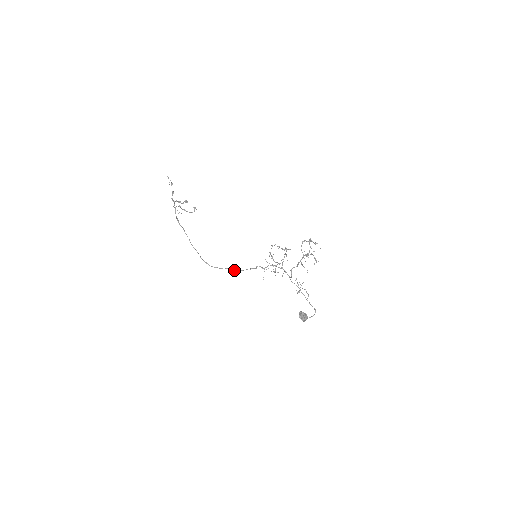
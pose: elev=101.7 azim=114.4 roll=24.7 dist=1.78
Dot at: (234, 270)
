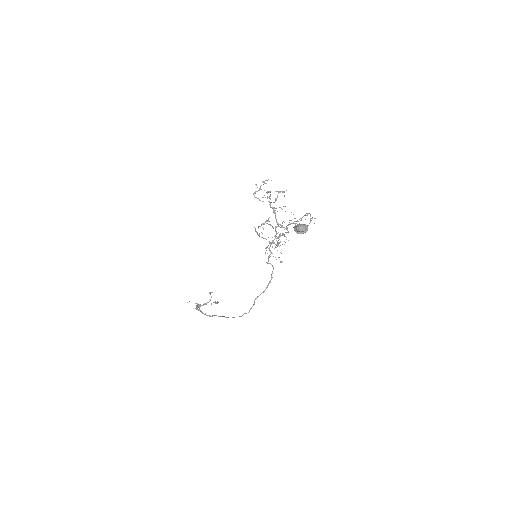
Dot at: (264, 291)
